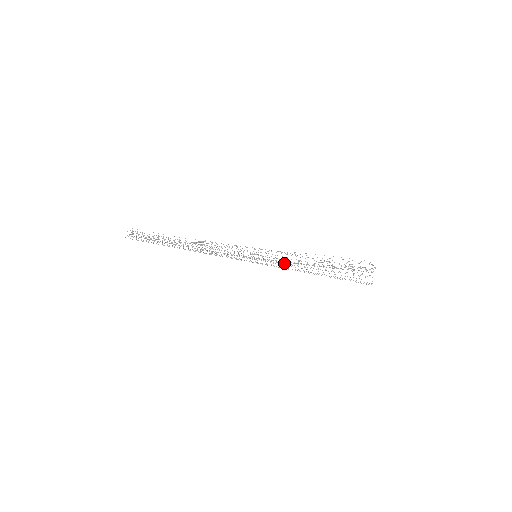
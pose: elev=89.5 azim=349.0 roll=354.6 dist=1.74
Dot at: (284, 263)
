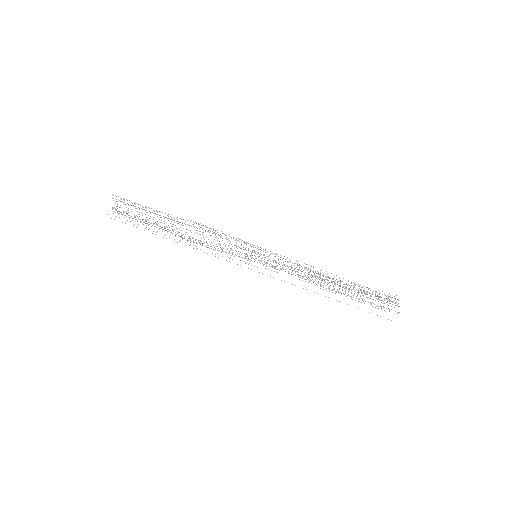
Dot at: occluded
